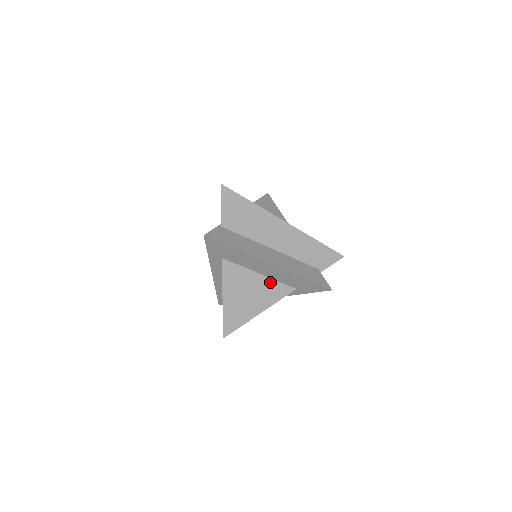
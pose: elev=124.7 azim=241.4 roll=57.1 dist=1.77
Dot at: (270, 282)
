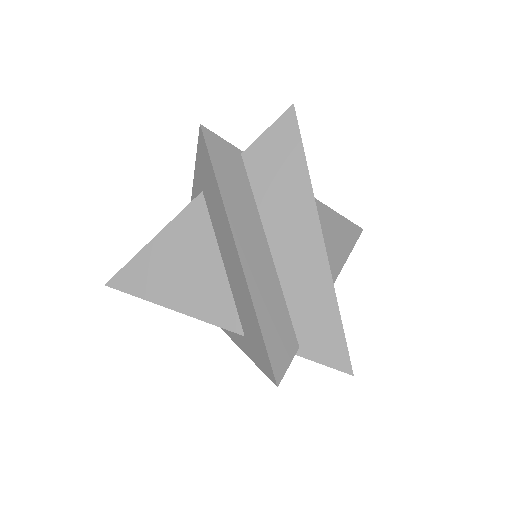
Dot at: (223, 286)
